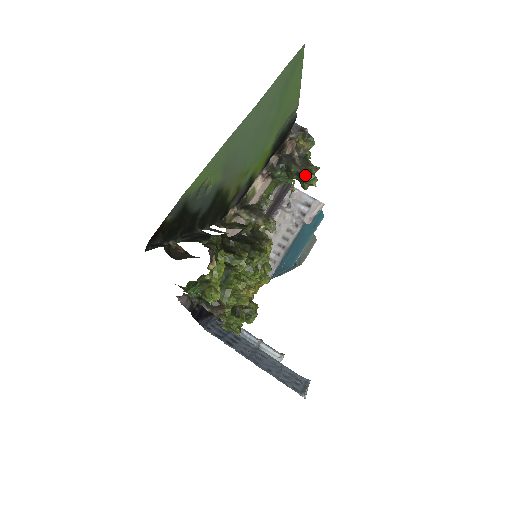
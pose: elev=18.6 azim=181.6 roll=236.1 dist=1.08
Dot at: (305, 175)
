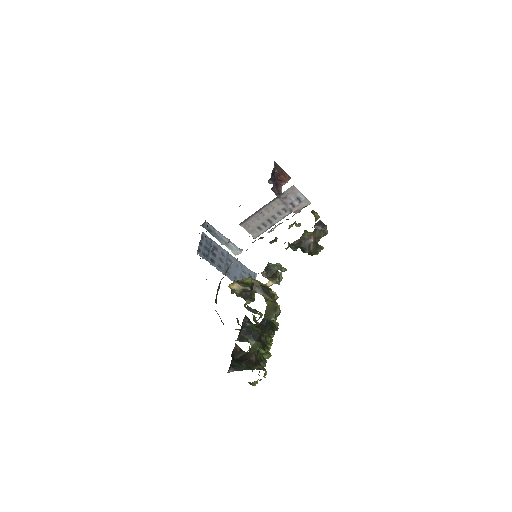
Dot at: occluded
